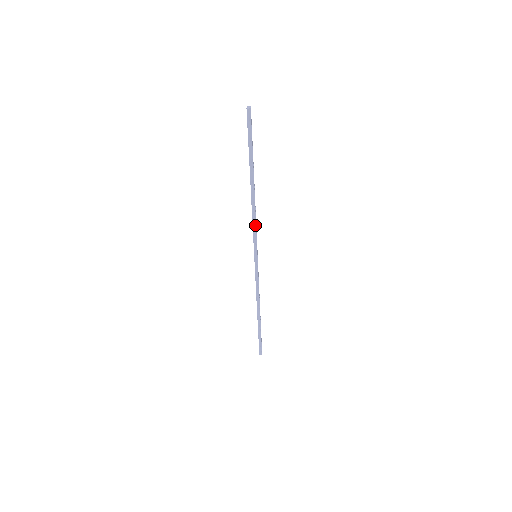
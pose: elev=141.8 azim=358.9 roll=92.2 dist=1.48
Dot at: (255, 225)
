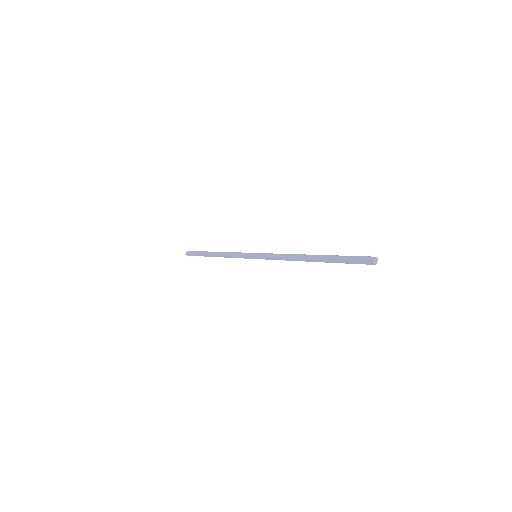
Dot at: (280, 259)
